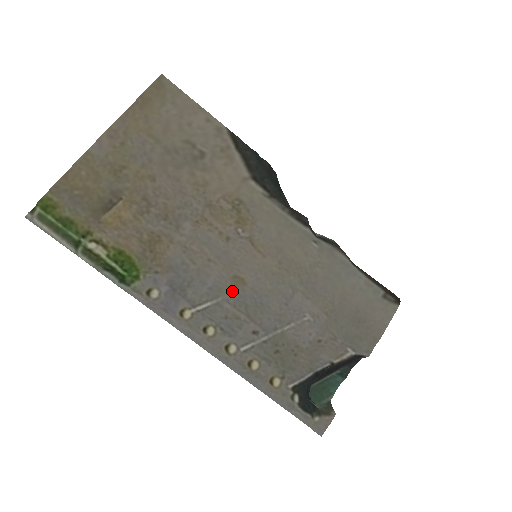
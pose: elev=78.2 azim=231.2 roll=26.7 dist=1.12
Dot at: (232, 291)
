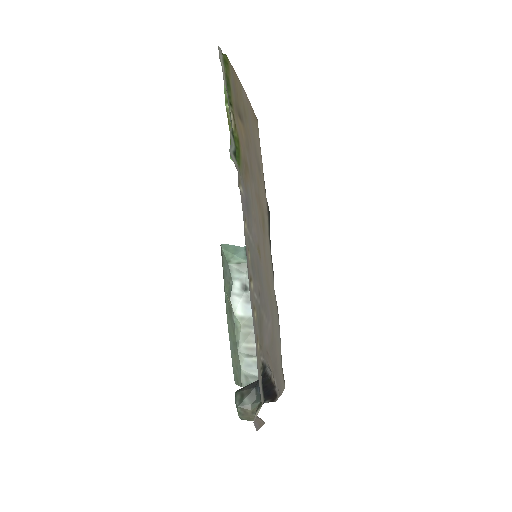
Dot at: (257, 252)
